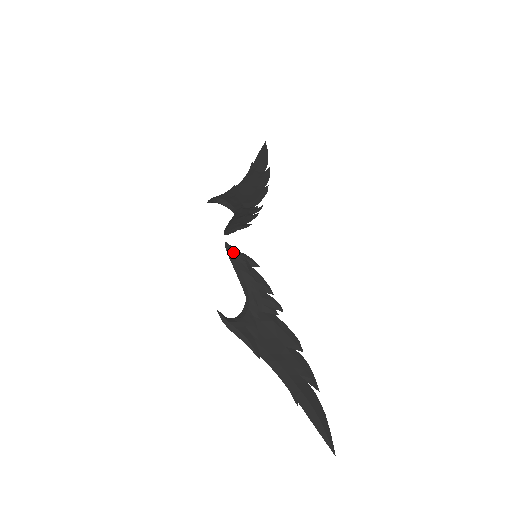
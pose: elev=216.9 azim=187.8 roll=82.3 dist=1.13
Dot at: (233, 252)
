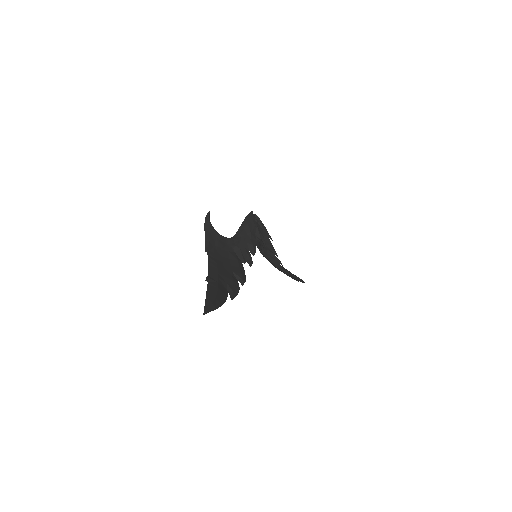
Dot at: (252, 216)
